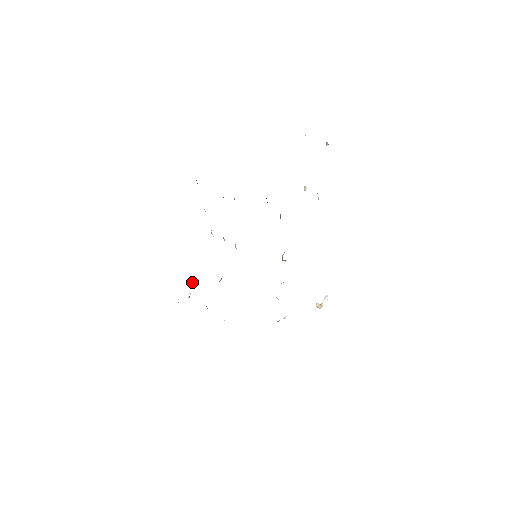
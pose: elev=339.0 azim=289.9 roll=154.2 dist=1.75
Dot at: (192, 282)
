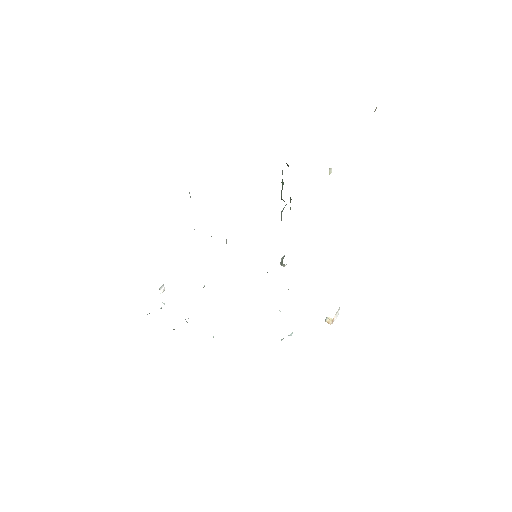
Dot at: (164, 289)
